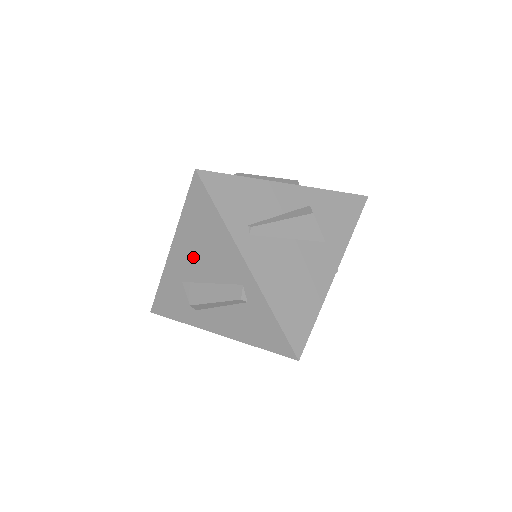
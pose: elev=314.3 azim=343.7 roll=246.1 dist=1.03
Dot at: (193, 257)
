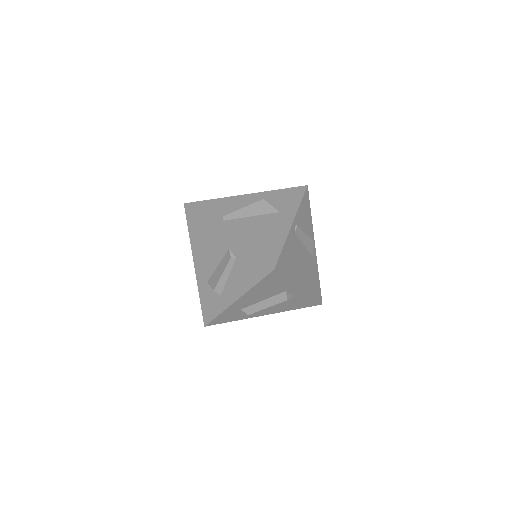
Dot at: (204, 258)
